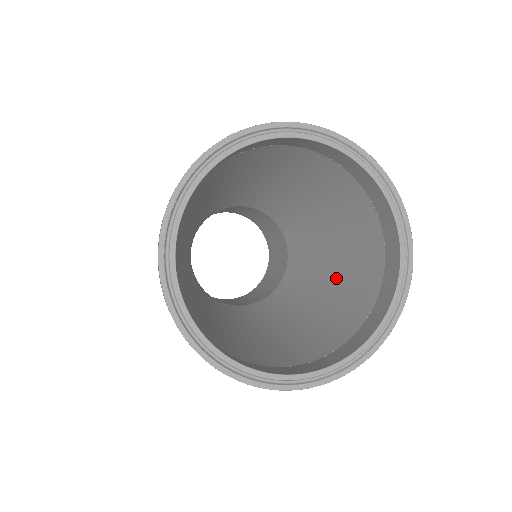
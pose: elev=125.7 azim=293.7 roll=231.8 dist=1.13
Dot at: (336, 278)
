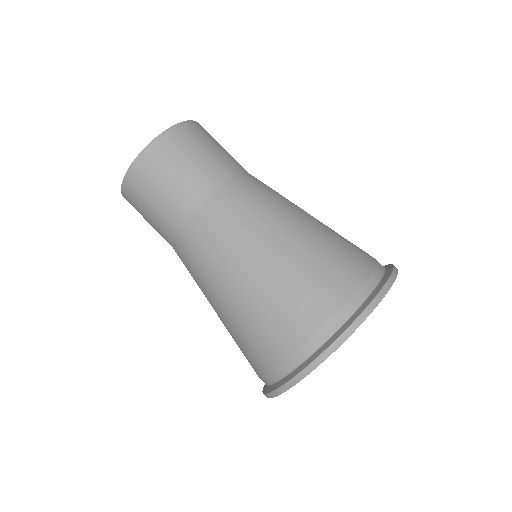
Dot at: occluded
